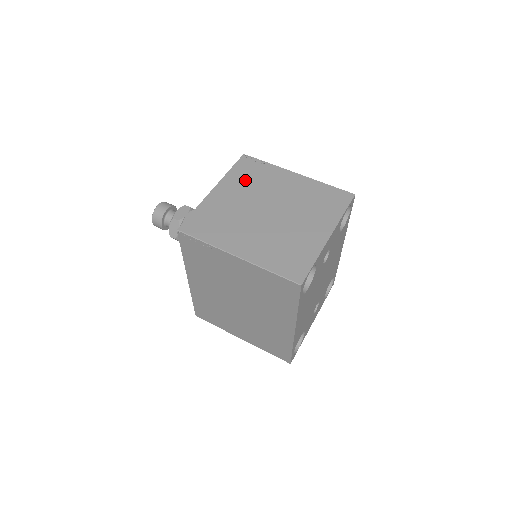
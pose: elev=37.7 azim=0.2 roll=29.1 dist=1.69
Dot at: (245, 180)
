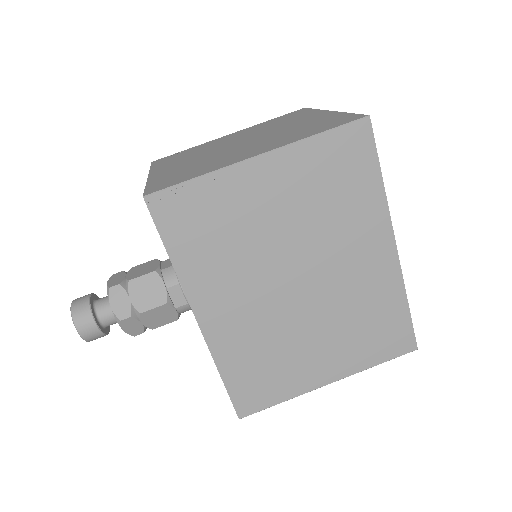
Dot at: (179, 158)
